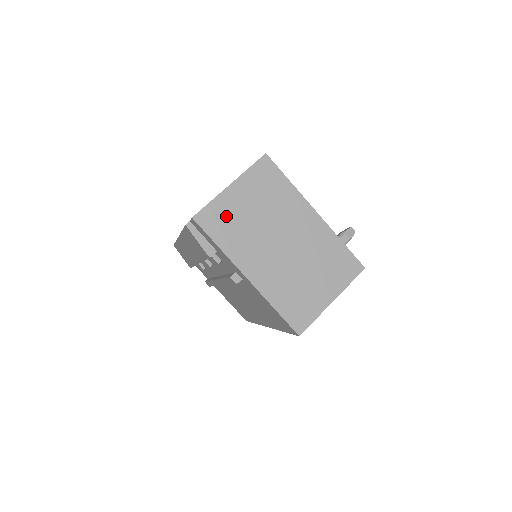
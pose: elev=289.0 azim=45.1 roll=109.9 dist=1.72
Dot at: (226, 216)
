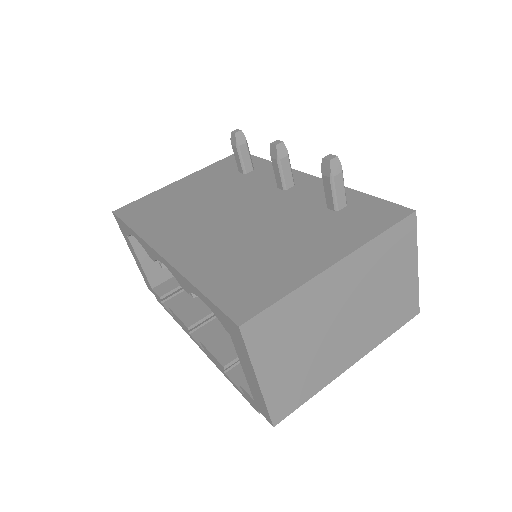
Dot at: (289, 387)
